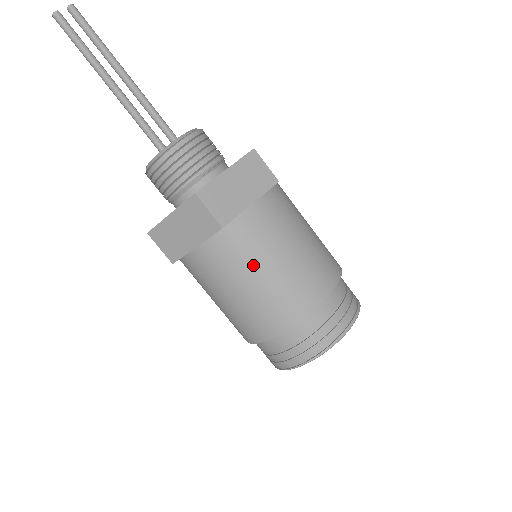
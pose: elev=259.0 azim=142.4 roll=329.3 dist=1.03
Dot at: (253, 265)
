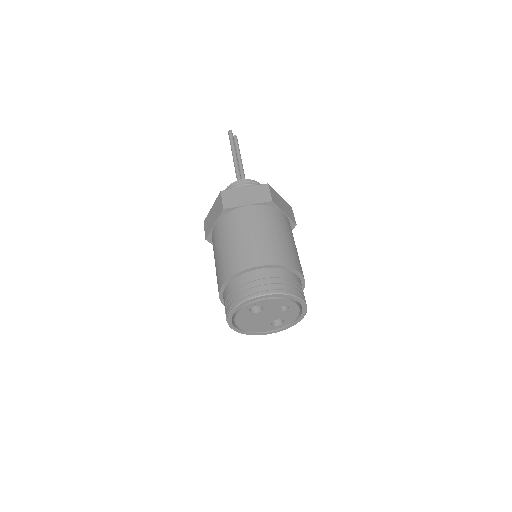
Dot at: (274, 228)
